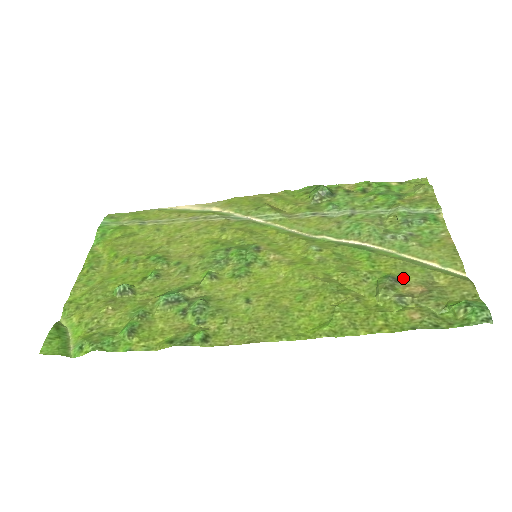
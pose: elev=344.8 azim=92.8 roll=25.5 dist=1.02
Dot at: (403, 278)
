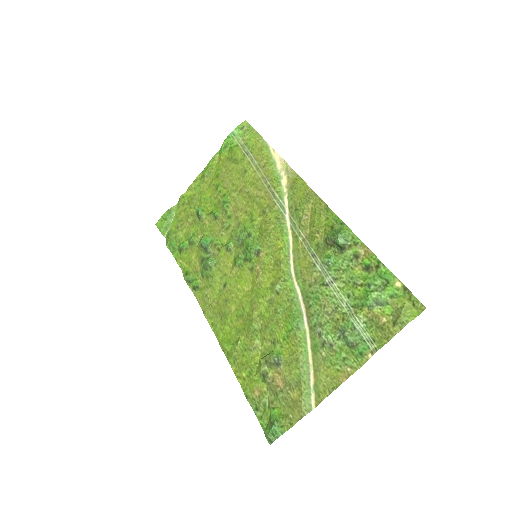
Dot at: (284, 366)
